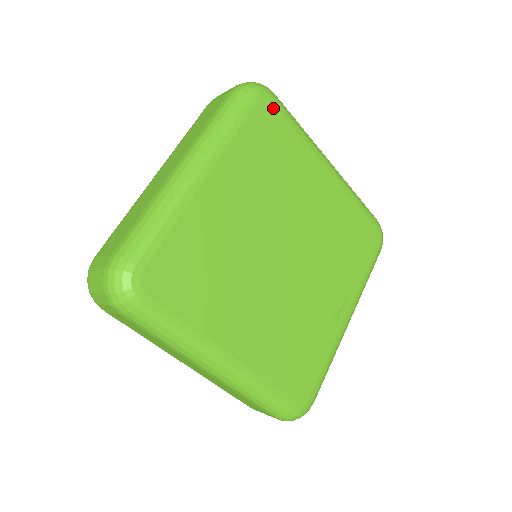
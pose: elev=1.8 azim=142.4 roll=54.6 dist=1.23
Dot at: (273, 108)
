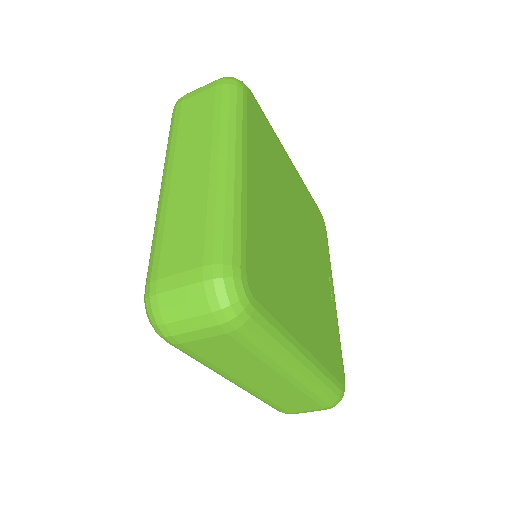
Dot at: (255, 102)
